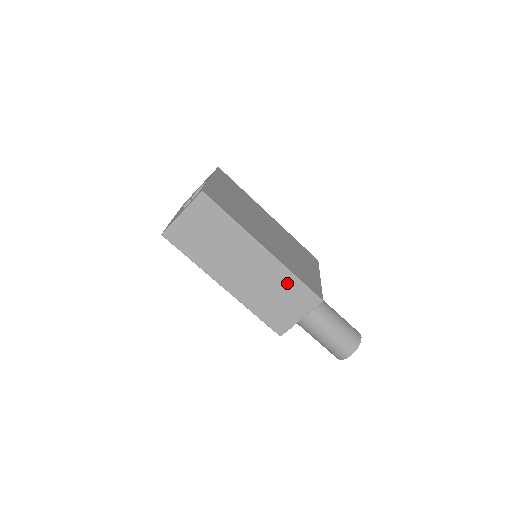
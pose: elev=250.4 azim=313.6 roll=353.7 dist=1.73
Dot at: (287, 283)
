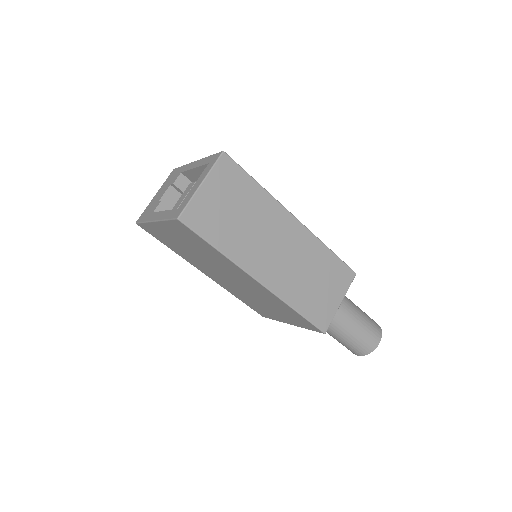
Dot at: (322, 259)
